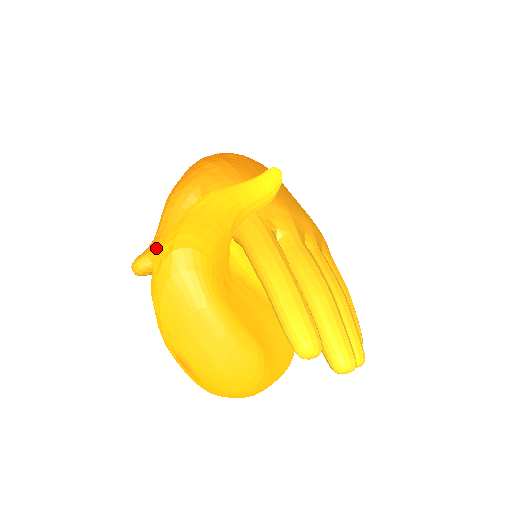
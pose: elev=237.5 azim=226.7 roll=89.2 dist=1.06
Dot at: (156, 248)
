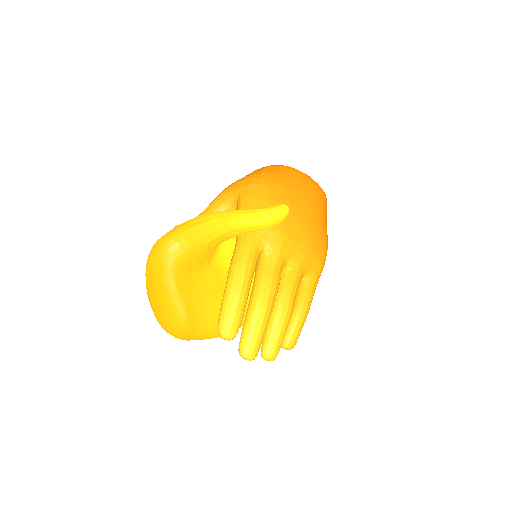
Dot at: occluded
